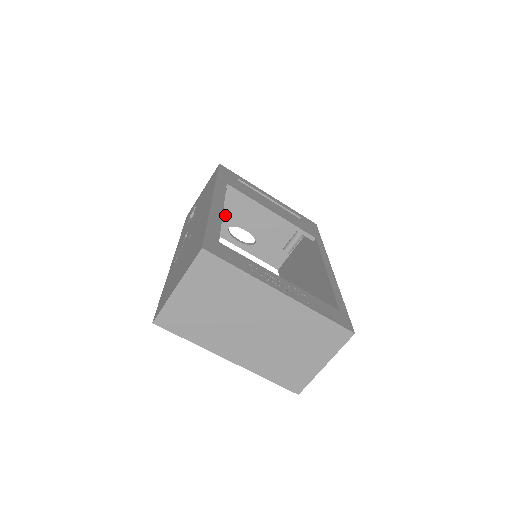
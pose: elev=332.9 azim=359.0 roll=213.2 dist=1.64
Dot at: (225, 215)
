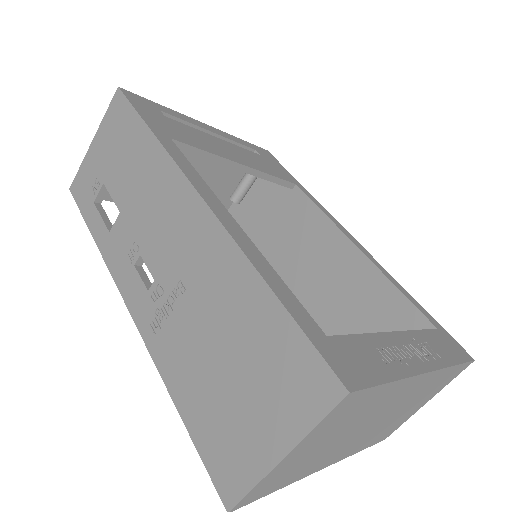
Dot at: occluded
